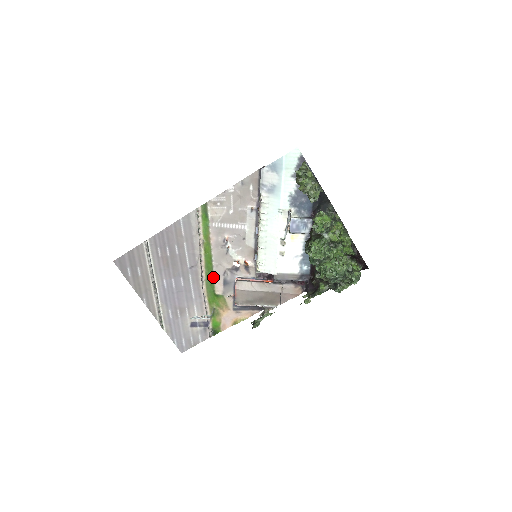
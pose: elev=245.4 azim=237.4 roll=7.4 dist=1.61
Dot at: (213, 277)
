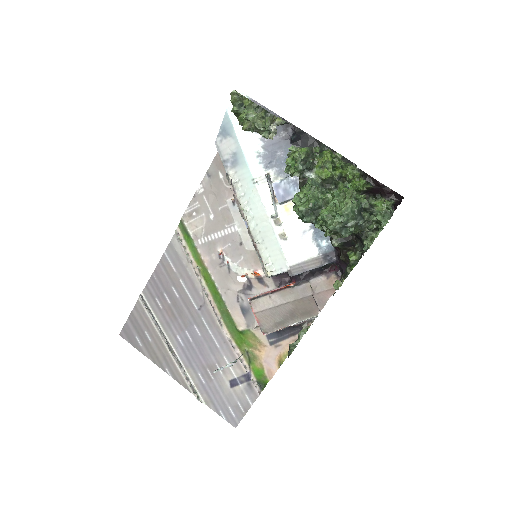
Dot at: (227, 309)
